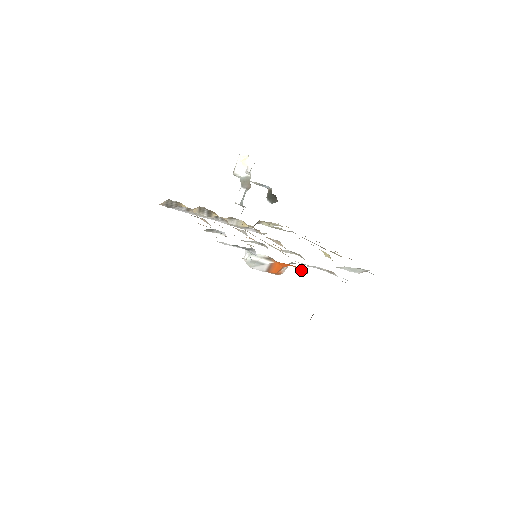
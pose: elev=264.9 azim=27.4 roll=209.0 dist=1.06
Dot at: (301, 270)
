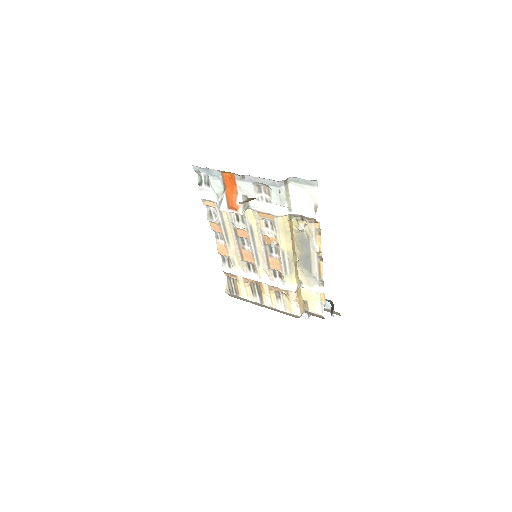
Dot at: (236, 179)
